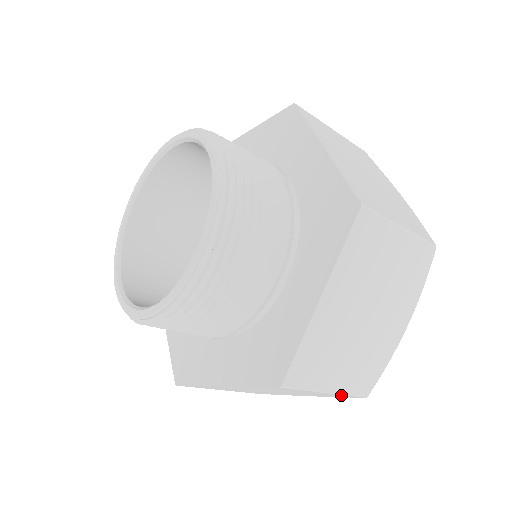
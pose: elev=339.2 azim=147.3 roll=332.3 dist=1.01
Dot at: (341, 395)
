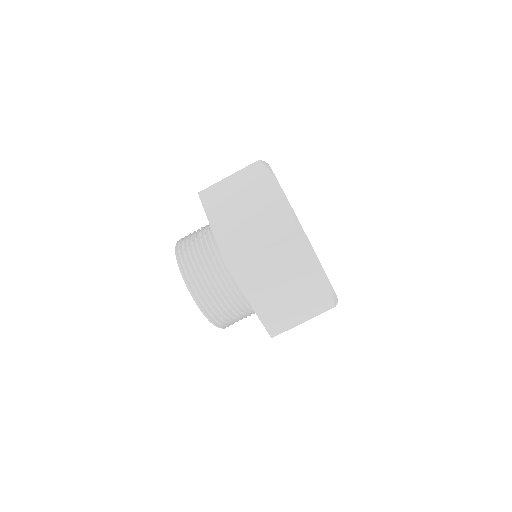
Dot at: (319, 314)
